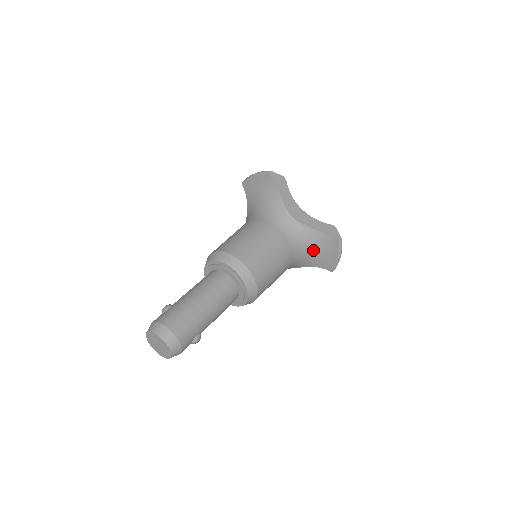
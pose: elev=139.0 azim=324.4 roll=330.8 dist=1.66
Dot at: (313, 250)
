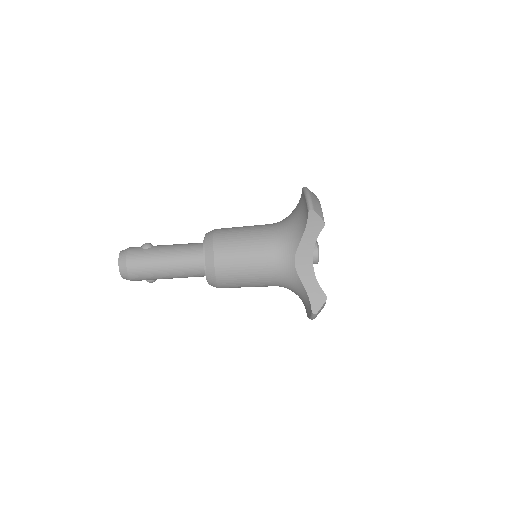
Dot at: (299, 294)
